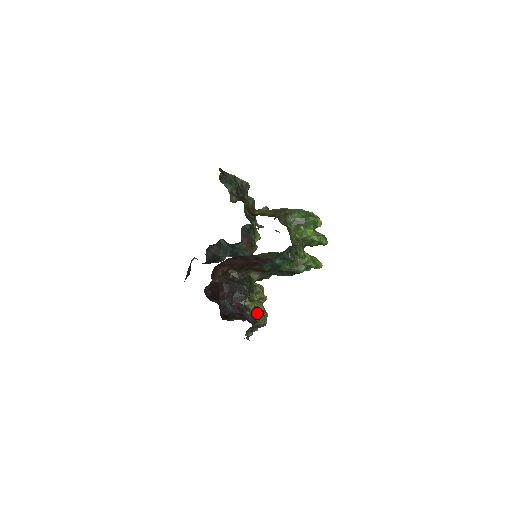
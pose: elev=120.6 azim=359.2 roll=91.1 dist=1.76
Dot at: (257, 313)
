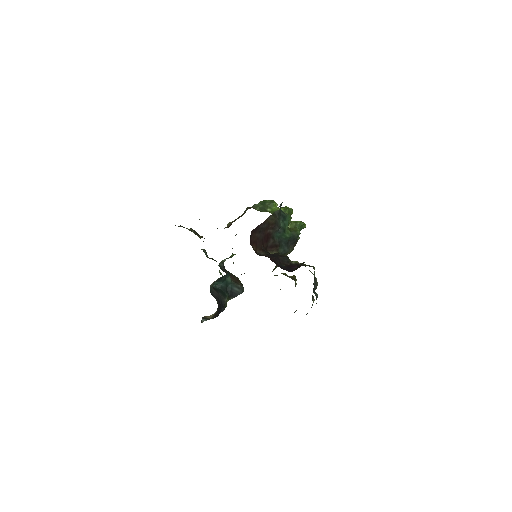
Dot at: (307, 265)
